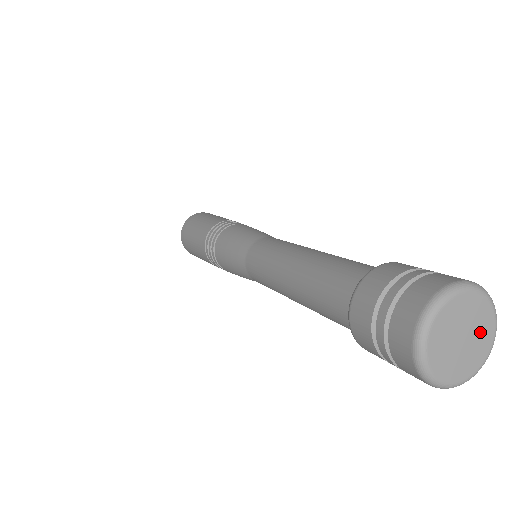
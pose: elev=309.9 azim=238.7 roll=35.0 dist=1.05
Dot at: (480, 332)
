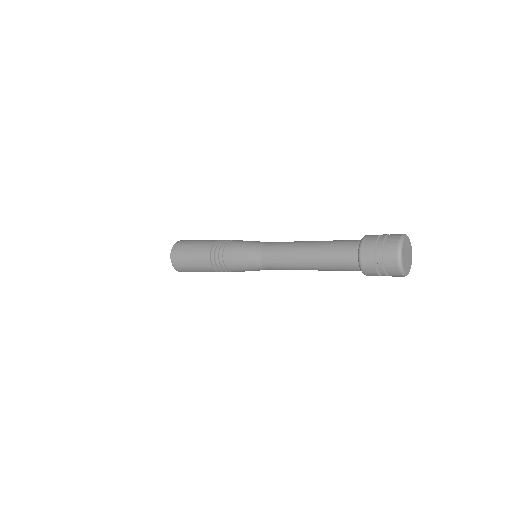
Dot at: (410, 254)
